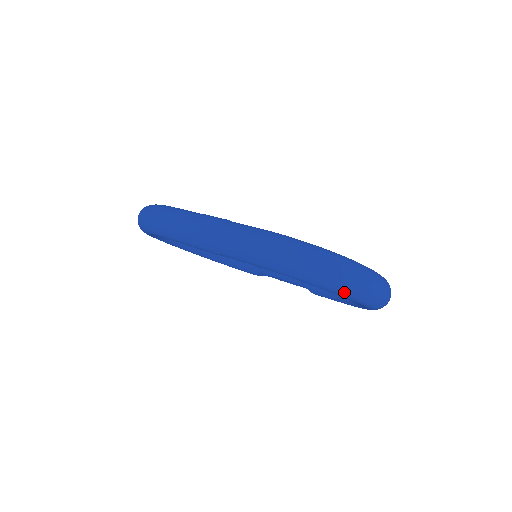
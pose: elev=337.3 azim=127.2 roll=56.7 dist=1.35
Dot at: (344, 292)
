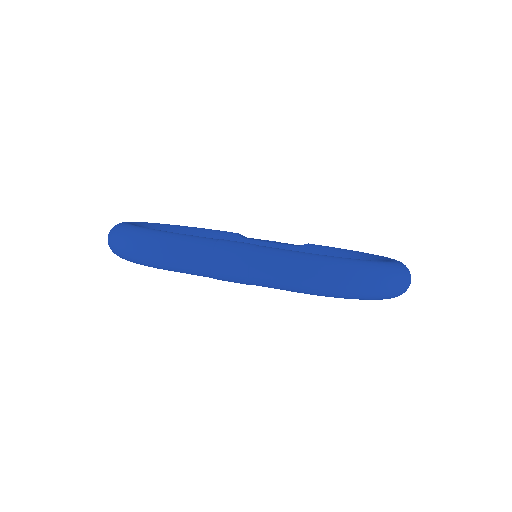
Dot at: (389, 298)
